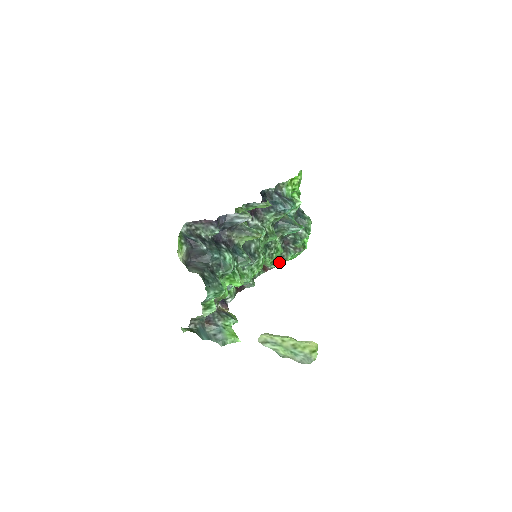
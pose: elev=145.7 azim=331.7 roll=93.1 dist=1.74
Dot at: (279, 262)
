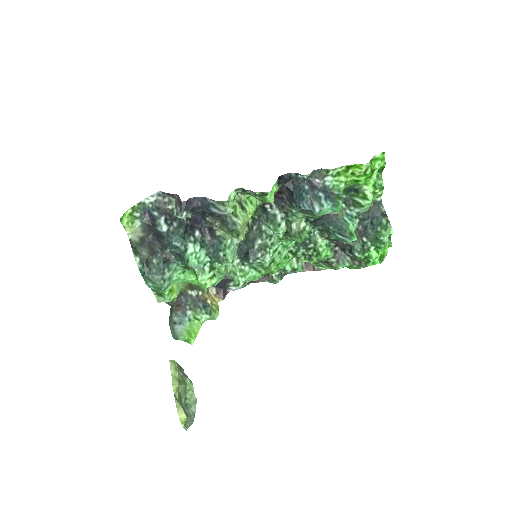
Dot at: (329, 266)
